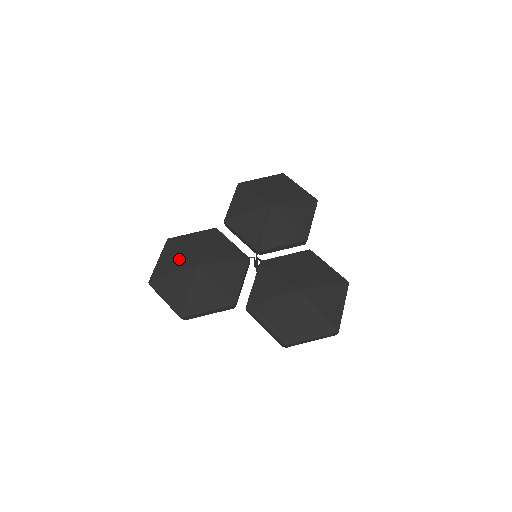
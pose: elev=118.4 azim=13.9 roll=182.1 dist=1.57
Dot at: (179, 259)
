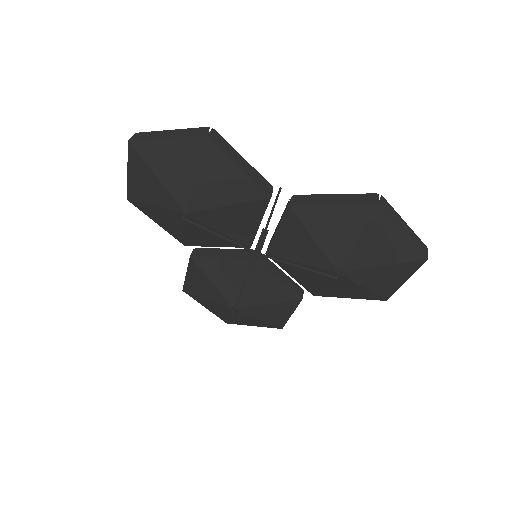
Dot at: (216, 307)
